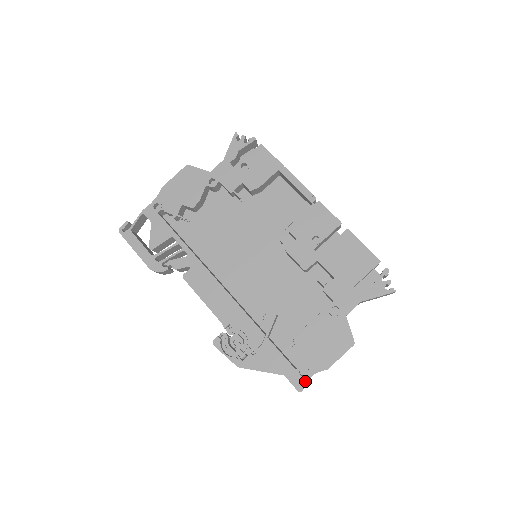
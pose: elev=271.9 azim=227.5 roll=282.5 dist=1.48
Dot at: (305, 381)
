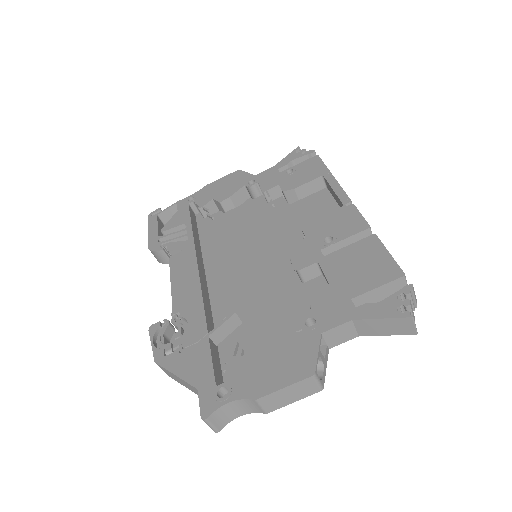
Dot at: (218, 405)
